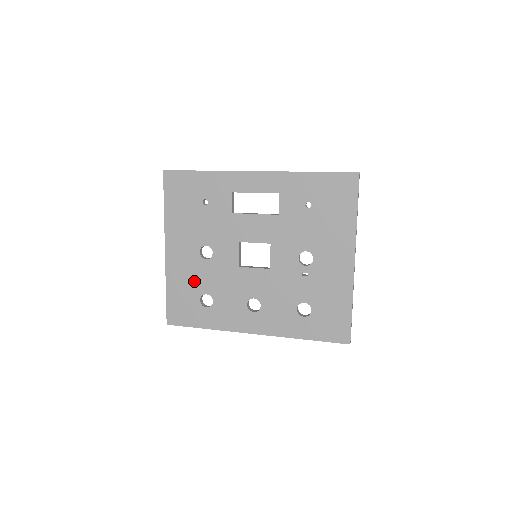
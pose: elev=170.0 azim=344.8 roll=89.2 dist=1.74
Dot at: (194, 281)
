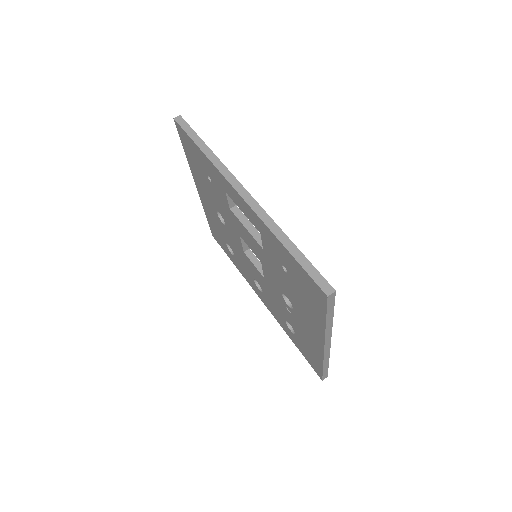
Dot at: (219, 228)
